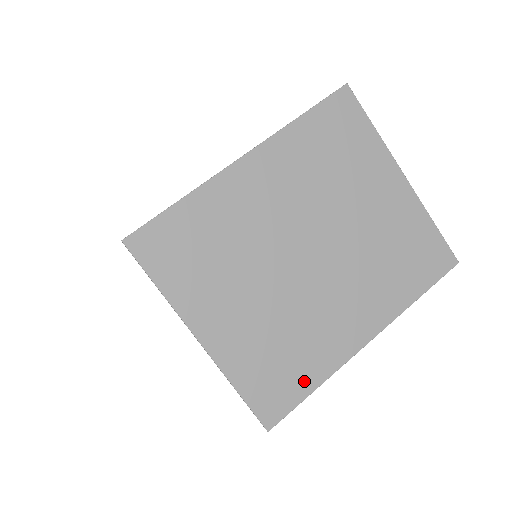
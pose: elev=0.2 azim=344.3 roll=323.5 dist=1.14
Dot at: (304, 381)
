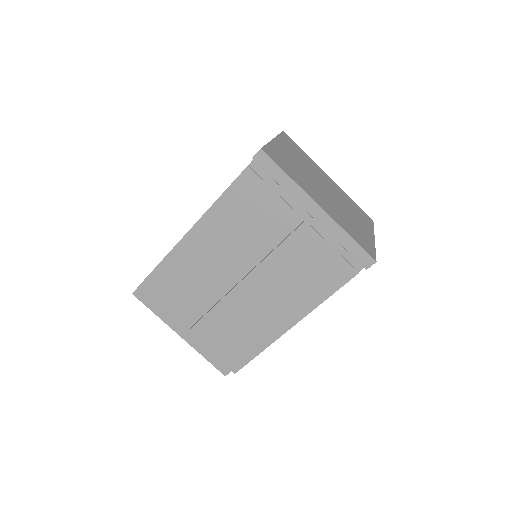
Dot at: (287, 171)
